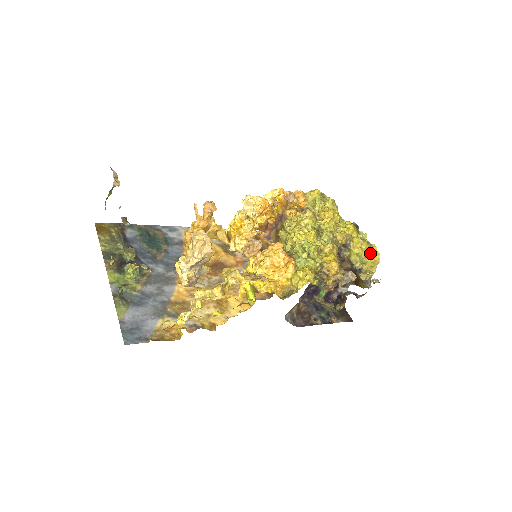
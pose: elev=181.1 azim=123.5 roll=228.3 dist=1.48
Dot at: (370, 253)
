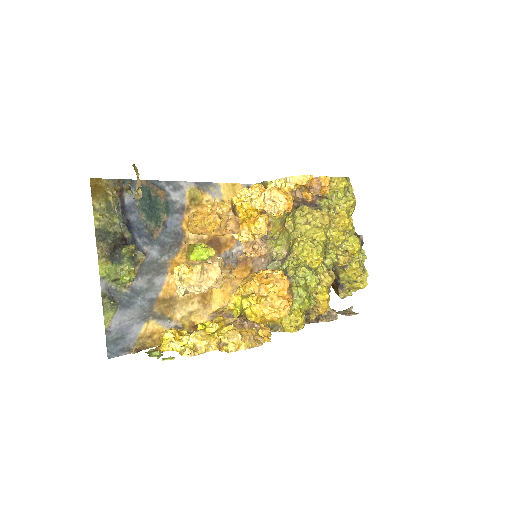
Dot at: (360, 280)
